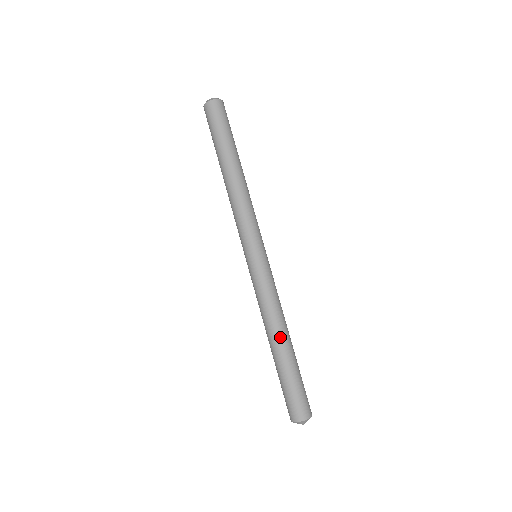
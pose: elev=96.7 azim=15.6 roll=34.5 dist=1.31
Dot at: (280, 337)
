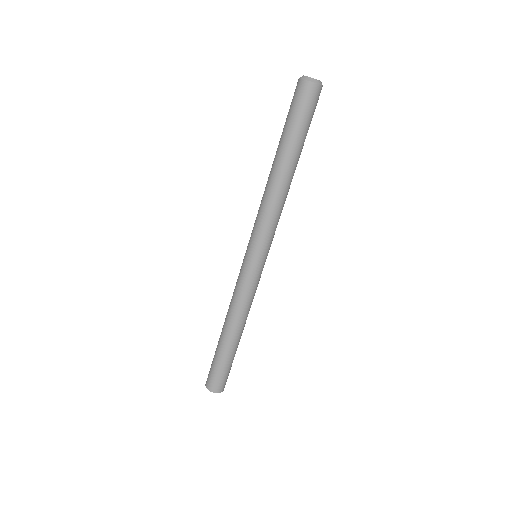
Dot at: occluded
